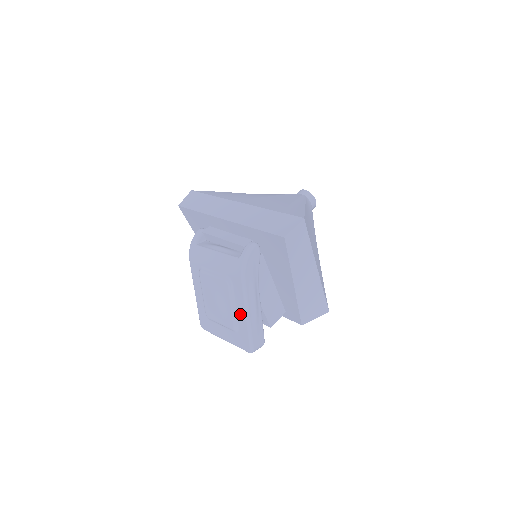
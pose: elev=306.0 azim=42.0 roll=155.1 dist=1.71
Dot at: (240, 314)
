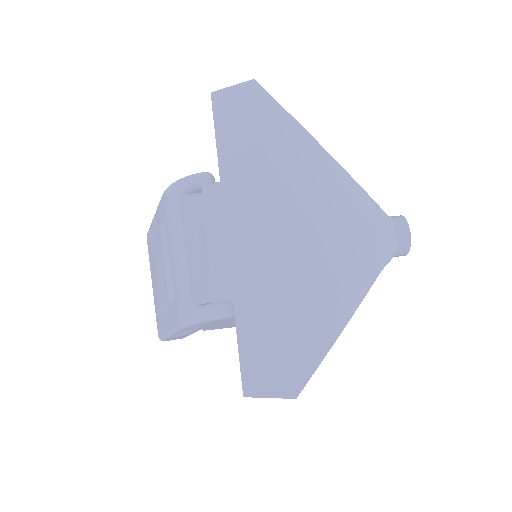
Dot at: (166, 320)
